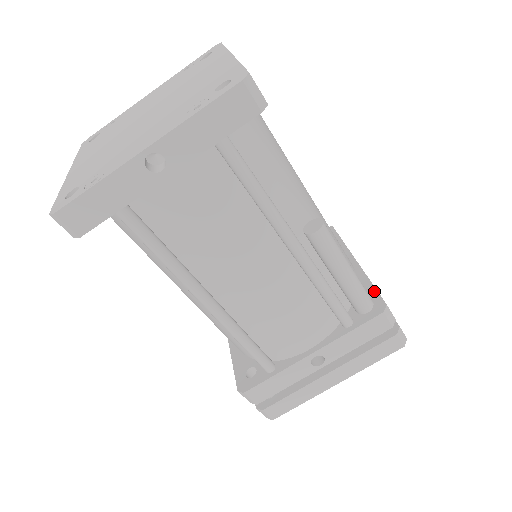
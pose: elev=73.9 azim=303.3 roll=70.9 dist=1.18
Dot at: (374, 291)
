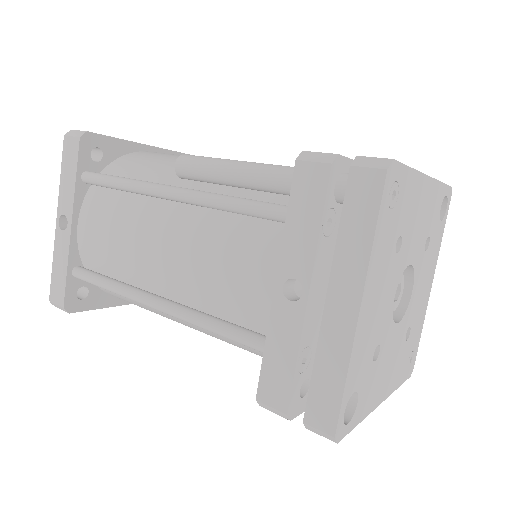
Dot at: occluded
